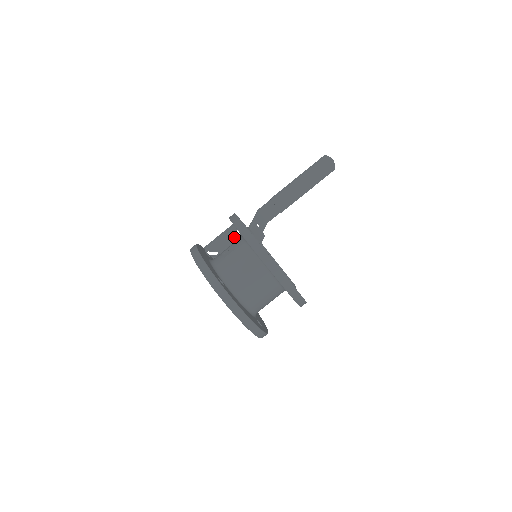
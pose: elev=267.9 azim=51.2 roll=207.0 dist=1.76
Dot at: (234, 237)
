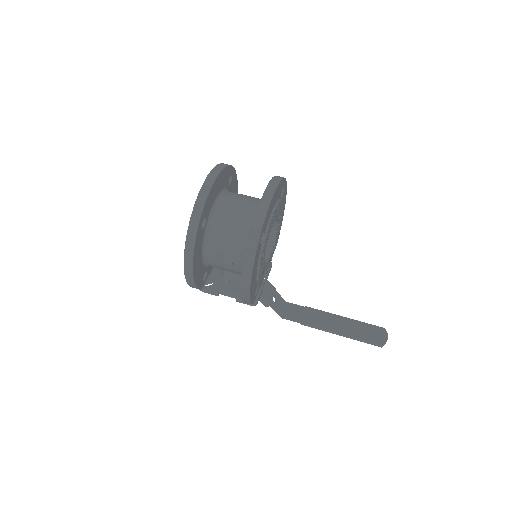
Dot at: occluded
